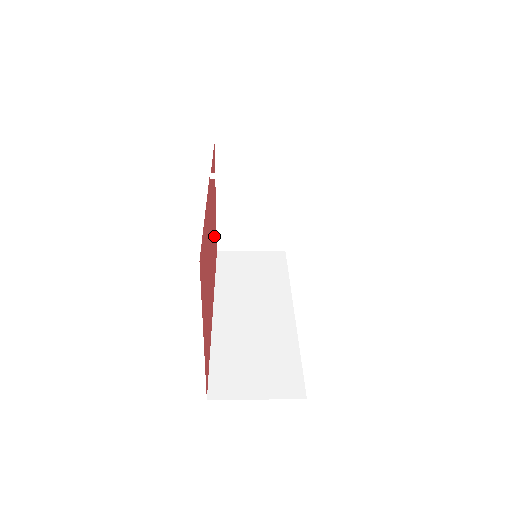
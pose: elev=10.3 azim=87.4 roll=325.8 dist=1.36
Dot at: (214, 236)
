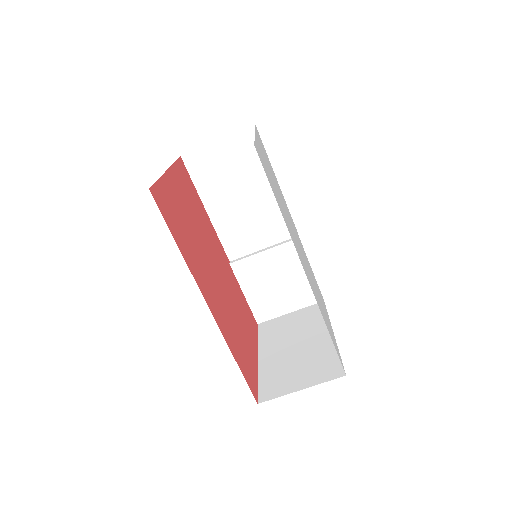
Dot at: (240, 336)
